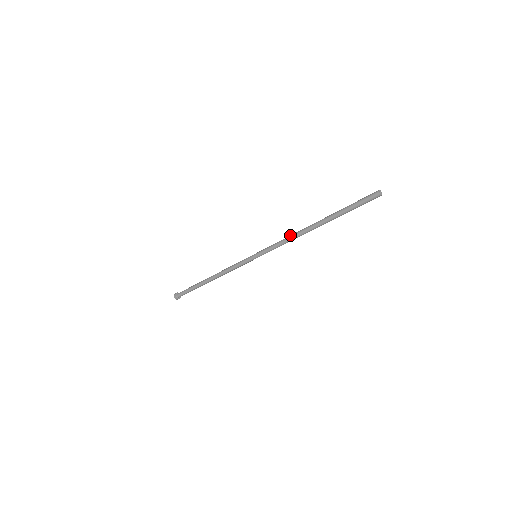
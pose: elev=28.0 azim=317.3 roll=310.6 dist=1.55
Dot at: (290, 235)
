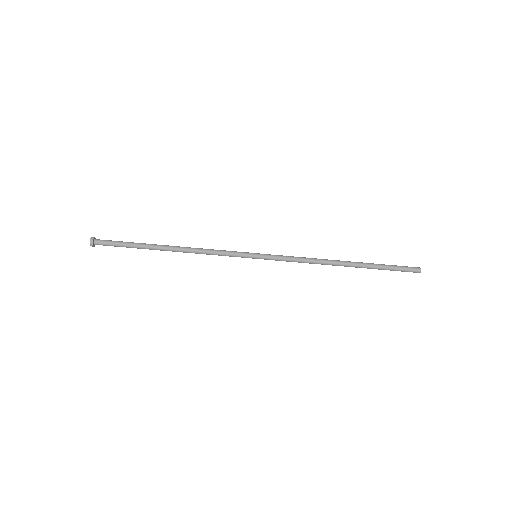
Dot at: occluded
